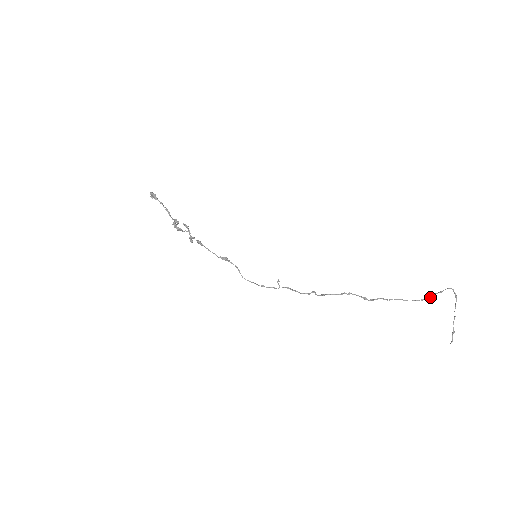
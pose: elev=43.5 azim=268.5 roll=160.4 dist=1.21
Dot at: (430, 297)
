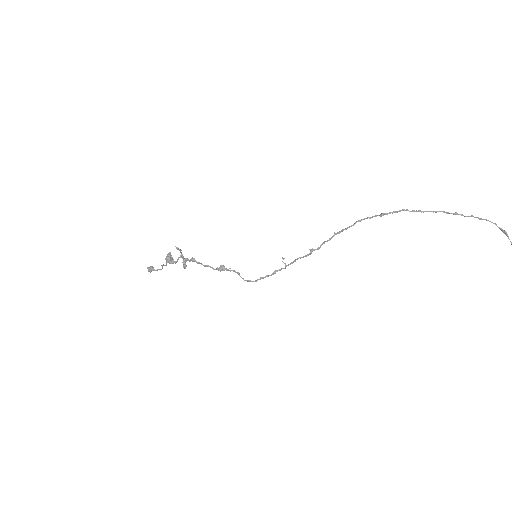
Dot at: occluded
